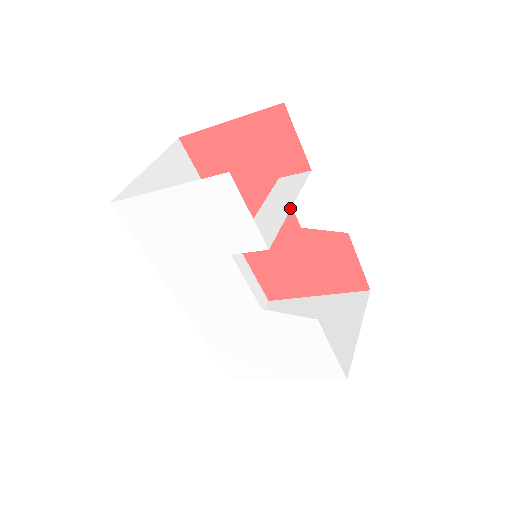
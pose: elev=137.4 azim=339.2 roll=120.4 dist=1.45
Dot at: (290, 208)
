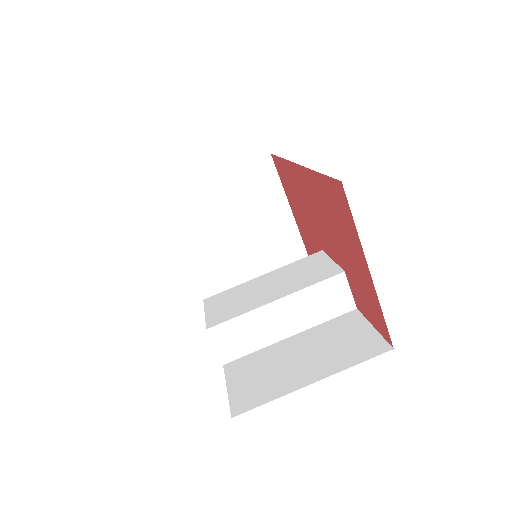
Dot at: (286, 338)
